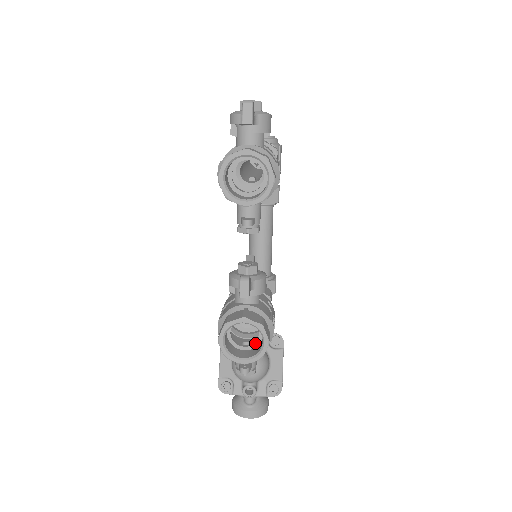
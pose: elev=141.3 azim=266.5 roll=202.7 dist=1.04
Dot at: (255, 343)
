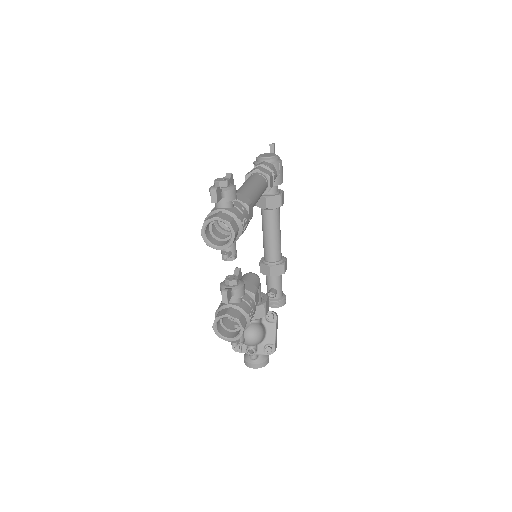
Dot at: (238, 328)
